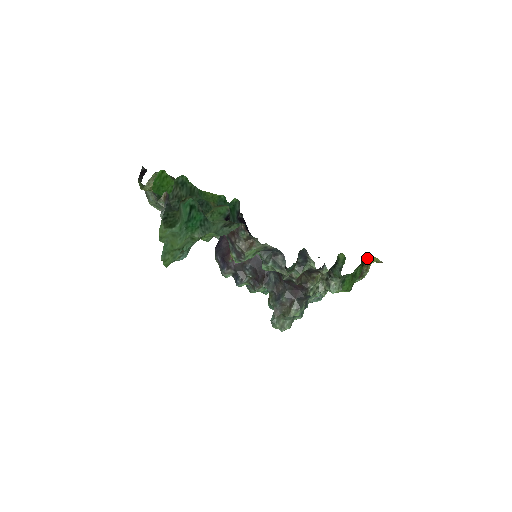
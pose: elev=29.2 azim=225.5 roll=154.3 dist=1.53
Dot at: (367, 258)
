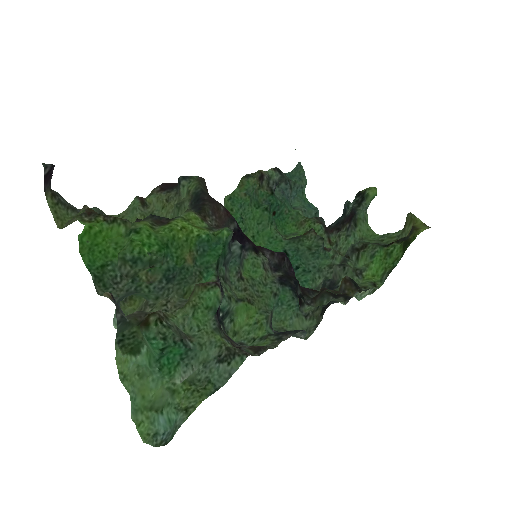
Dot at: (412, 237)
